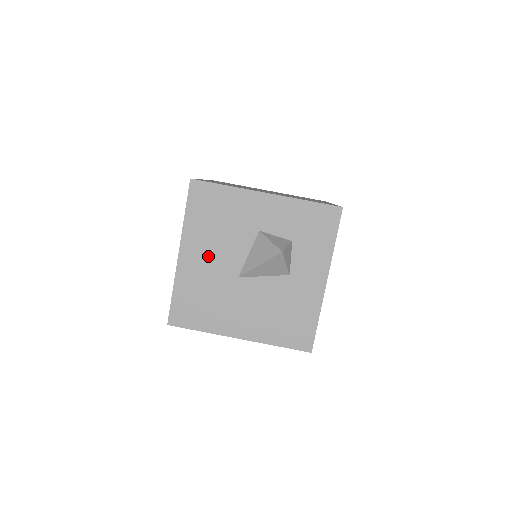
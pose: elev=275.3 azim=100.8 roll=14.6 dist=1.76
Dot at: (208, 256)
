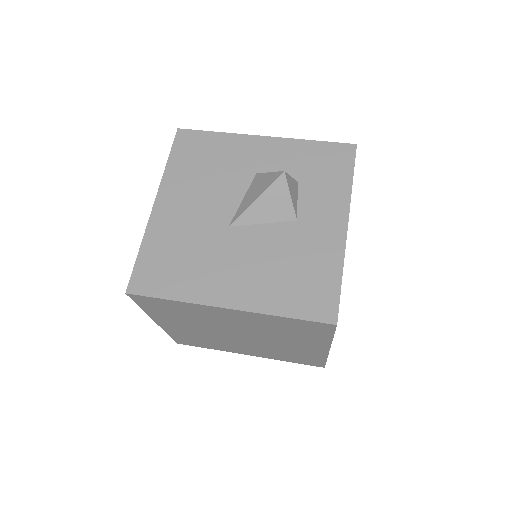
Dot at: (191, 204)
